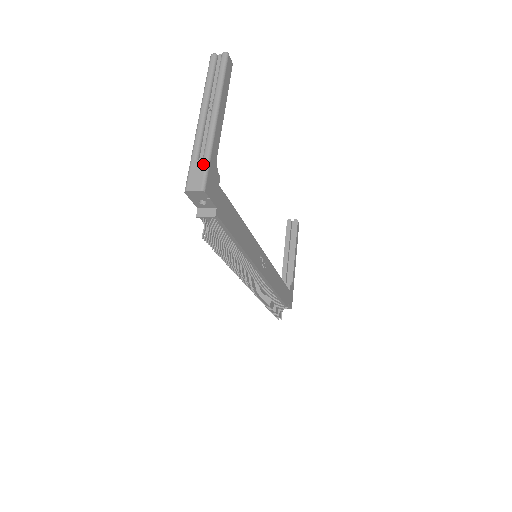
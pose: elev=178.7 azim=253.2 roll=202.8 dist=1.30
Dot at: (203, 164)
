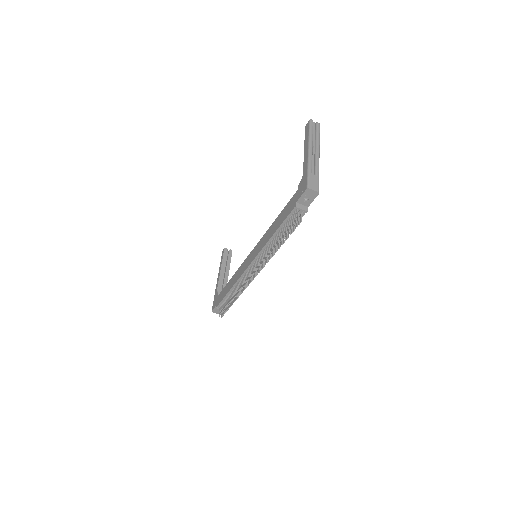
Dot at: (317, 178)
